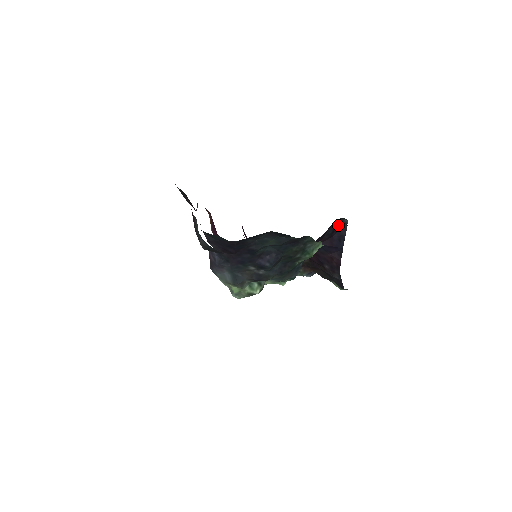
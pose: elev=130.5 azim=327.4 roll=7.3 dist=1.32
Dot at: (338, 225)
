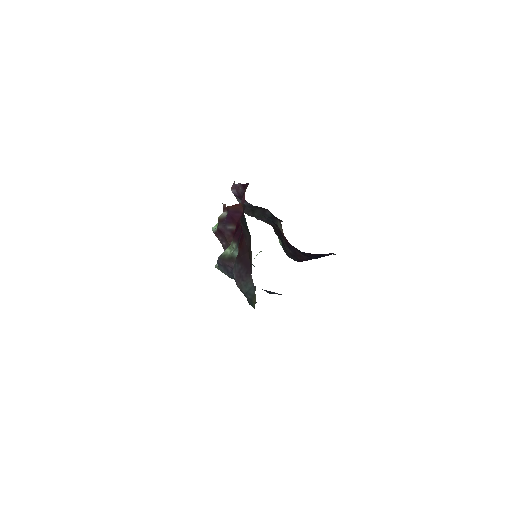
Dot at: occluded
